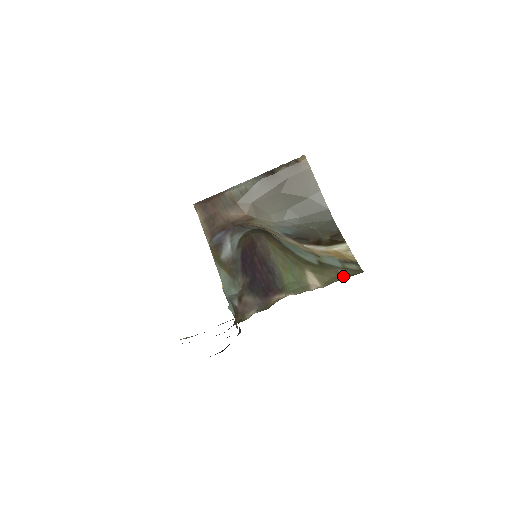
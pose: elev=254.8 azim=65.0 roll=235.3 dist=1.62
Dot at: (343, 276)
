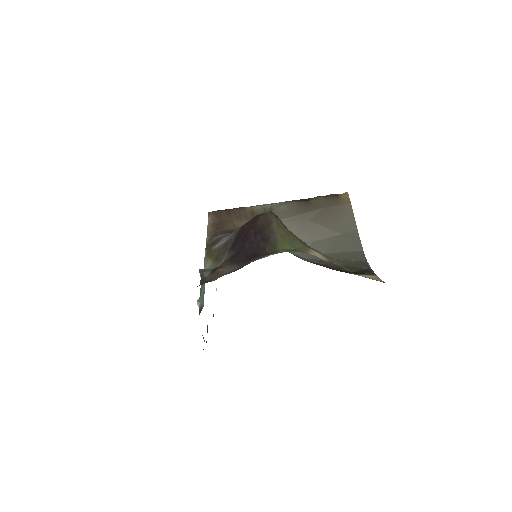
Dot at: occluded
